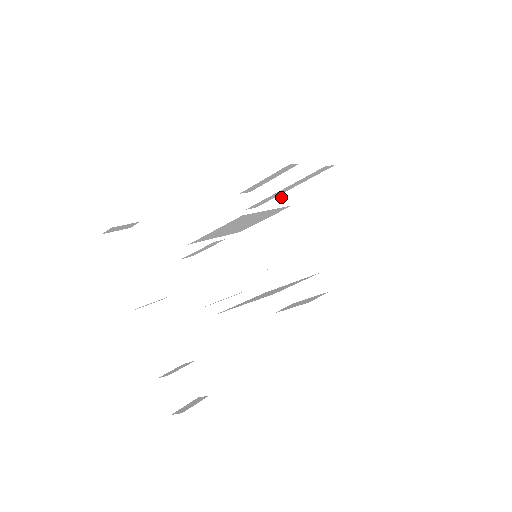
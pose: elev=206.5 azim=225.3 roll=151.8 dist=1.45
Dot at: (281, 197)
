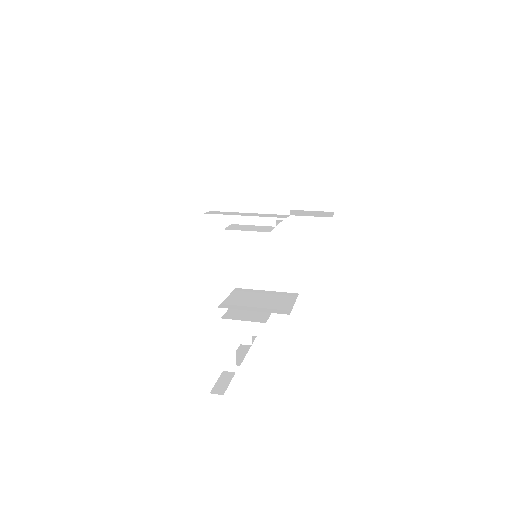
Dot at: (251, 192)
